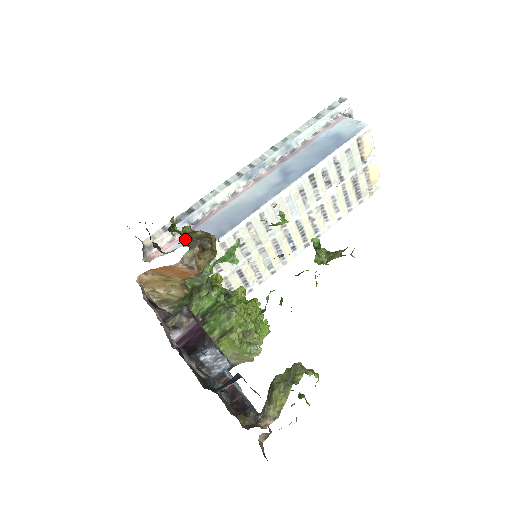
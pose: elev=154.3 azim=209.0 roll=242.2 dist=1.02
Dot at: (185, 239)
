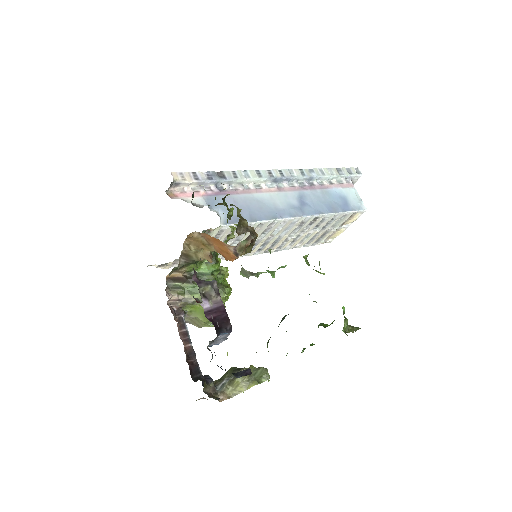
Dot at: (209, 200)
